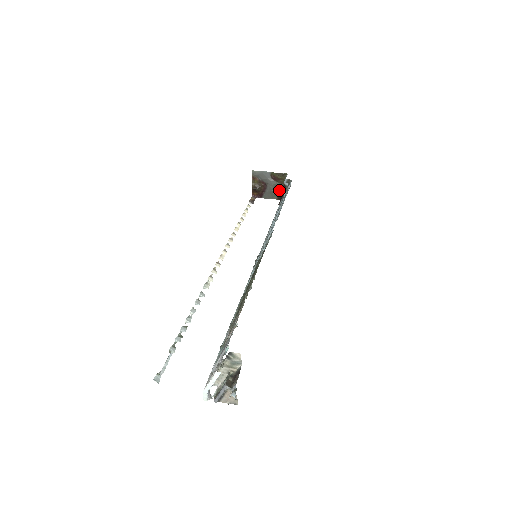
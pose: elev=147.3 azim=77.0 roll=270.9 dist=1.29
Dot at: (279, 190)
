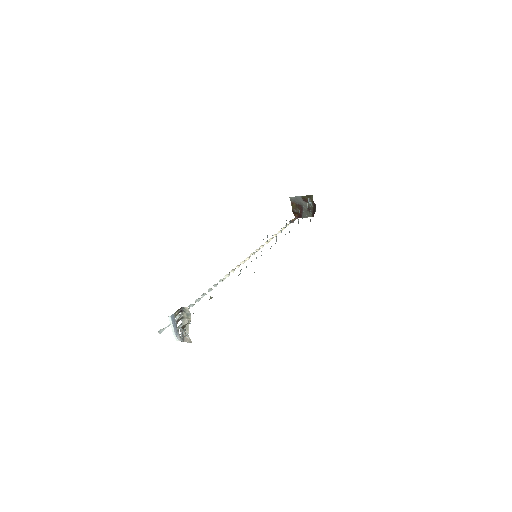
Dot at: (311, 209)
